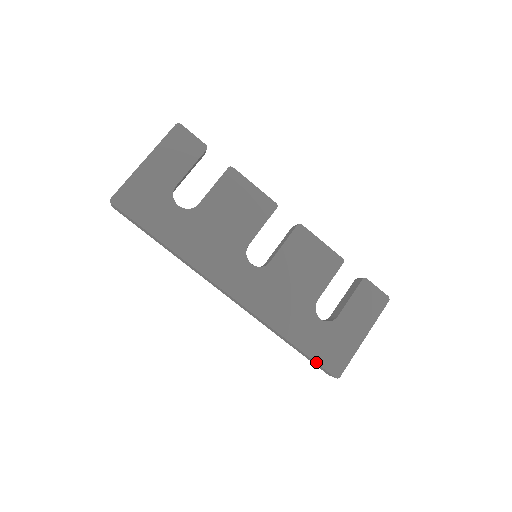
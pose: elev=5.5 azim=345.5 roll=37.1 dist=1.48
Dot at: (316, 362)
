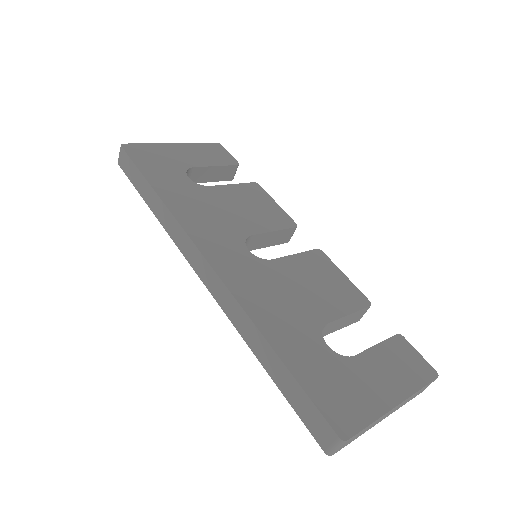
Dot at: (308, 395)
